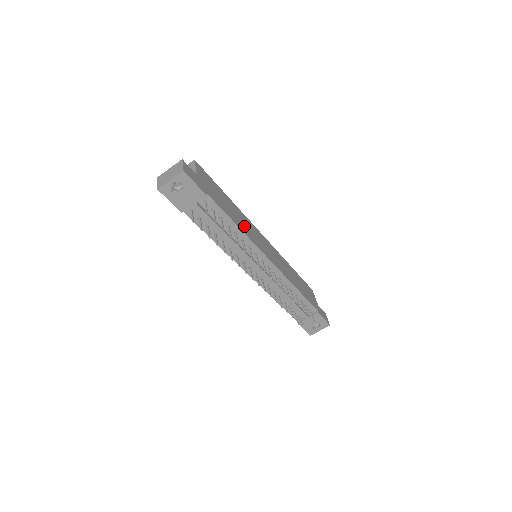
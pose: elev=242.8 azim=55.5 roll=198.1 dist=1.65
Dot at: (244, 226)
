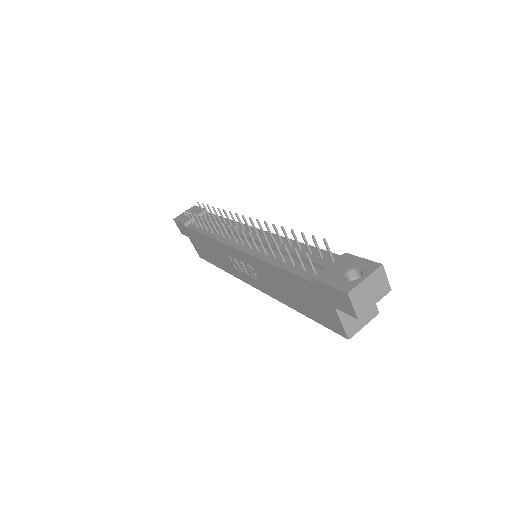
Dot at: occluded
